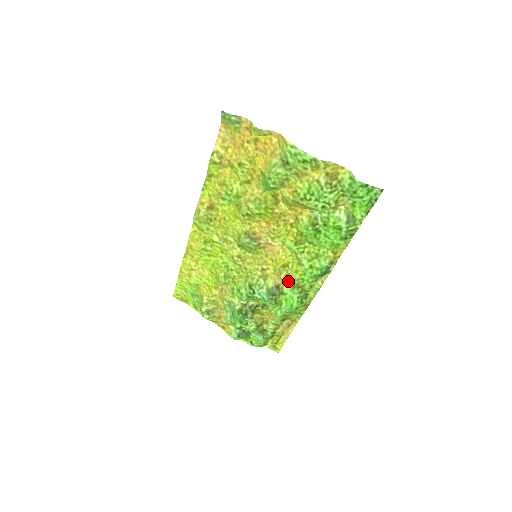
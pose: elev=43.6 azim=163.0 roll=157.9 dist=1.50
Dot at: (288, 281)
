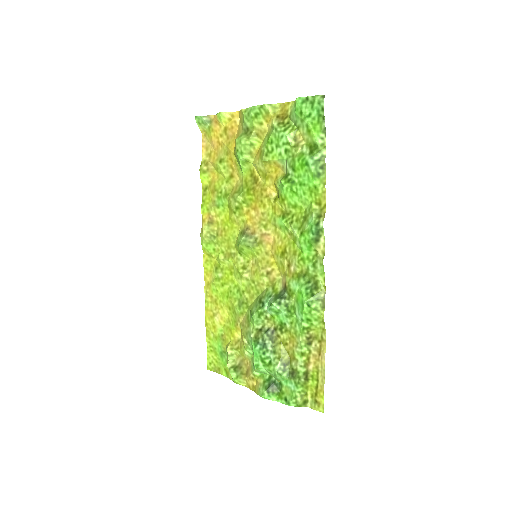
Dot at: (292, 272)
